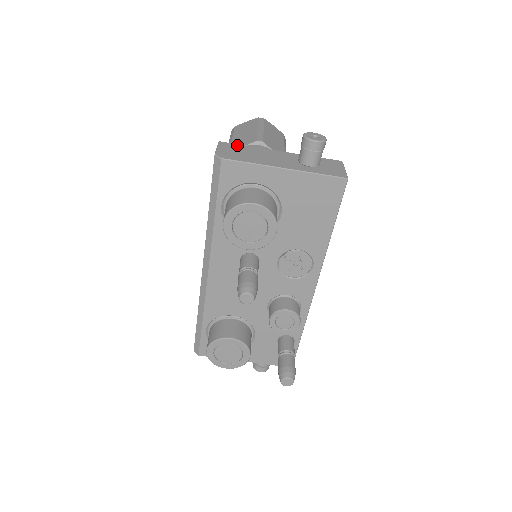
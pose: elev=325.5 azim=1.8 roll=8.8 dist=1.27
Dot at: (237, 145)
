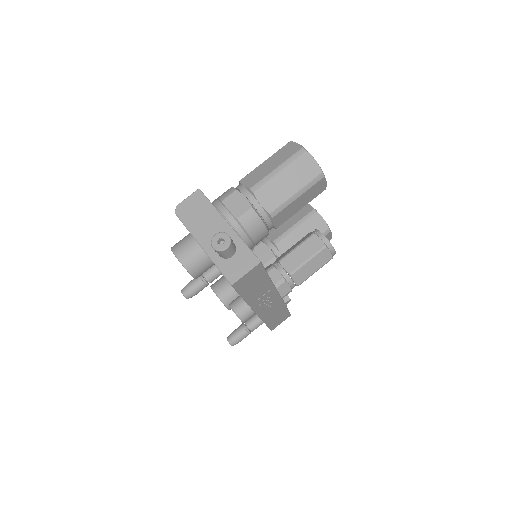
Dot at: (205, 200)
